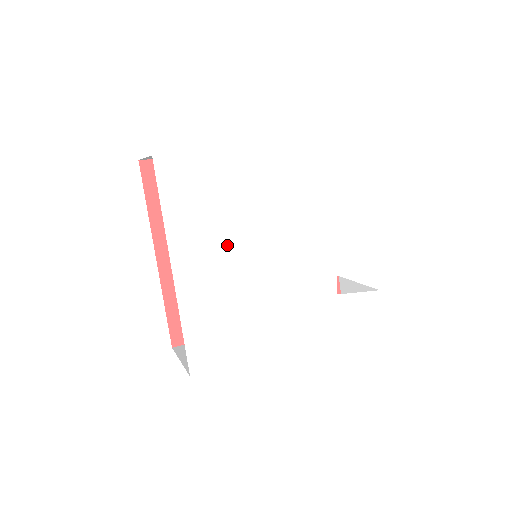
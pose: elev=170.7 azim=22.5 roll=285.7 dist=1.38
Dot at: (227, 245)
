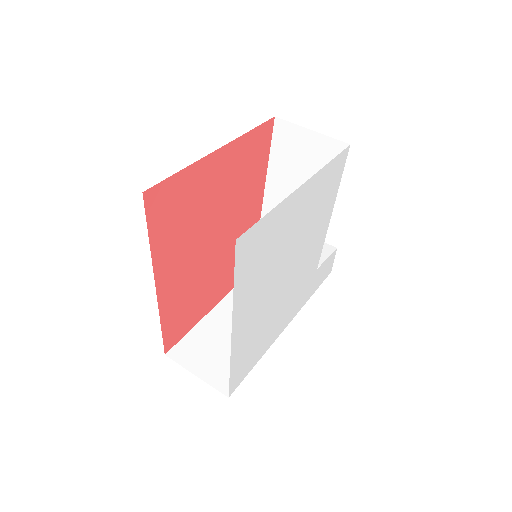
Dot at: (269, 282)
